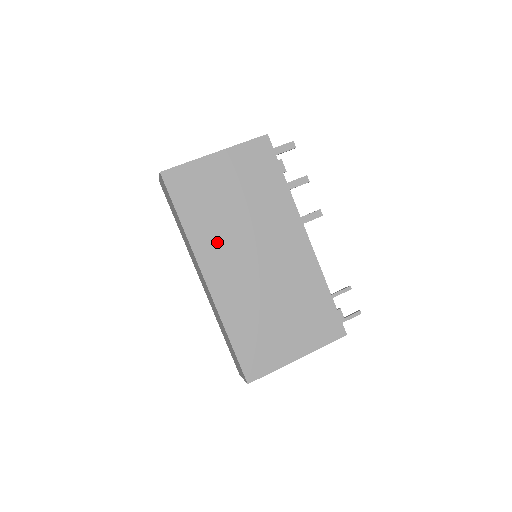
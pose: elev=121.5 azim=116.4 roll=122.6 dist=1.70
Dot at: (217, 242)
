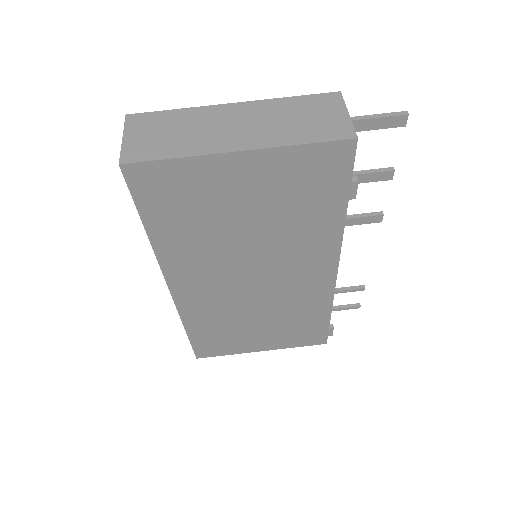
Dot at: (199, 260)
